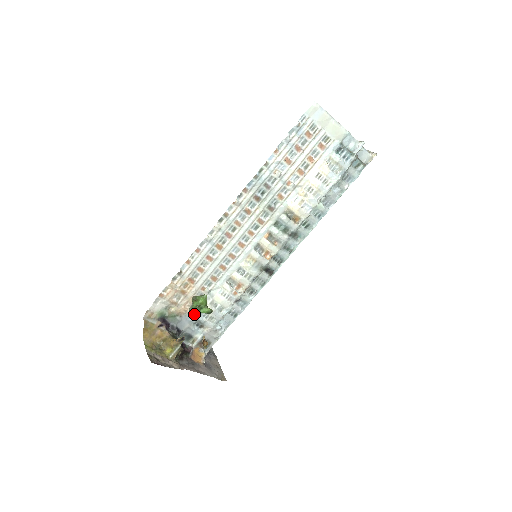
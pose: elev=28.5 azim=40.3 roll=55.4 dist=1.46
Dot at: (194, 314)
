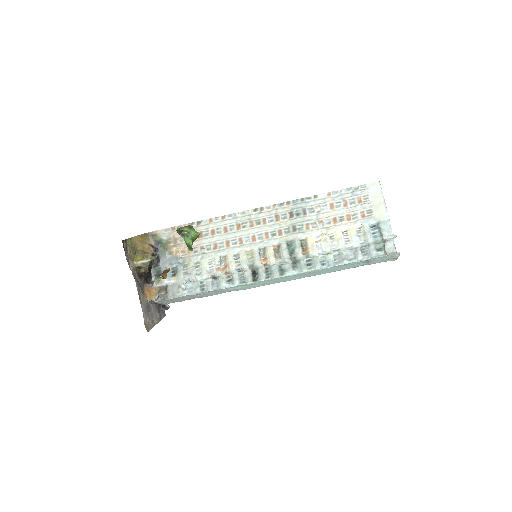
Dot at: (180, 233)
